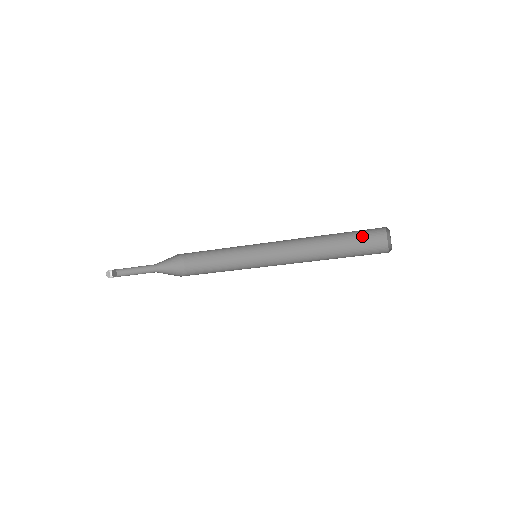
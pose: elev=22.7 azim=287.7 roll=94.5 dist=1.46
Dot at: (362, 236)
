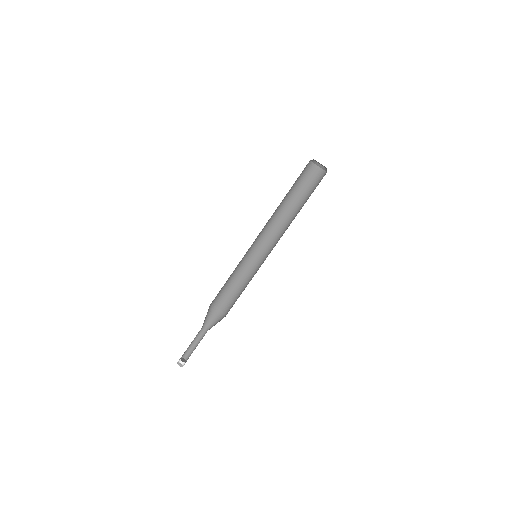
Dot at: (313, 187)
